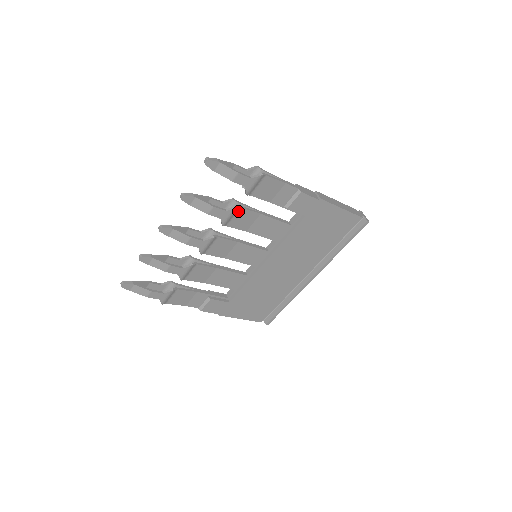
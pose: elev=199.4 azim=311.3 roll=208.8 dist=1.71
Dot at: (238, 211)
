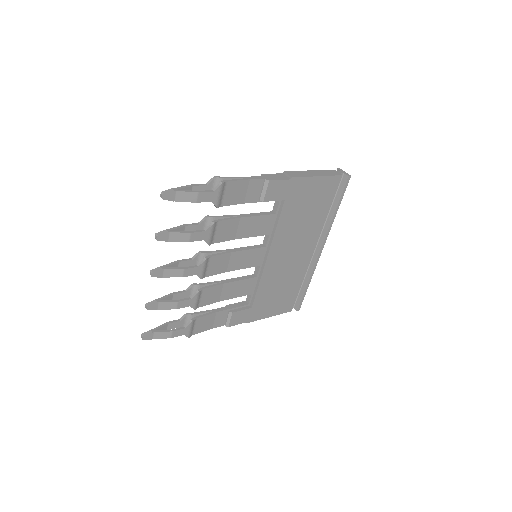
Dot at: (217, 225)
